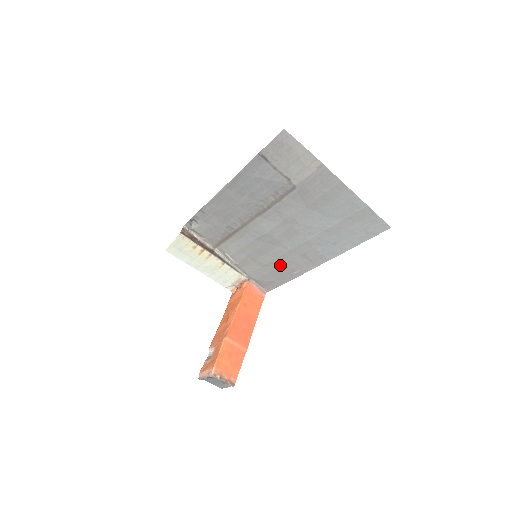
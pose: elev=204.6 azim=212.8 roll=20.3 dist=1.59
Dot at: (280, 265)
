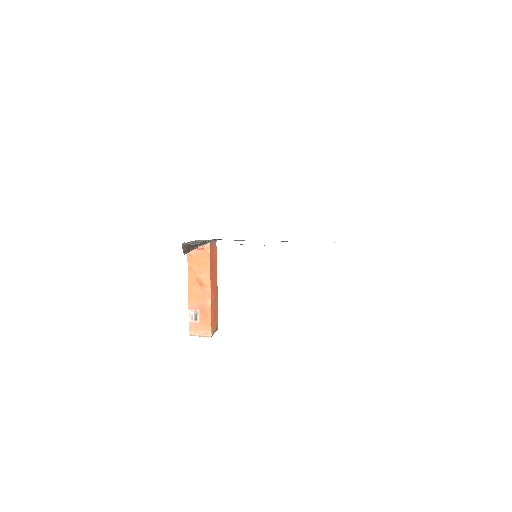
Dot at: occluded
